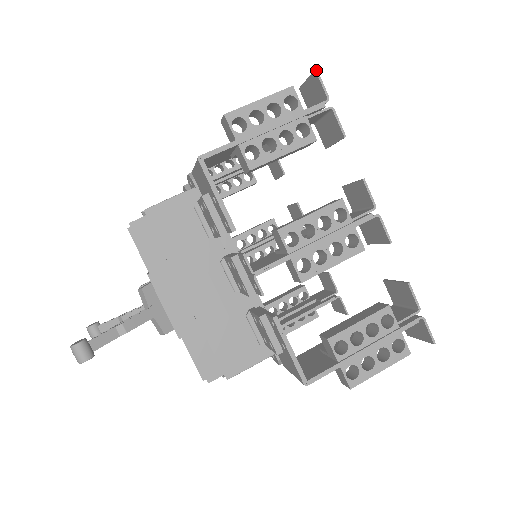
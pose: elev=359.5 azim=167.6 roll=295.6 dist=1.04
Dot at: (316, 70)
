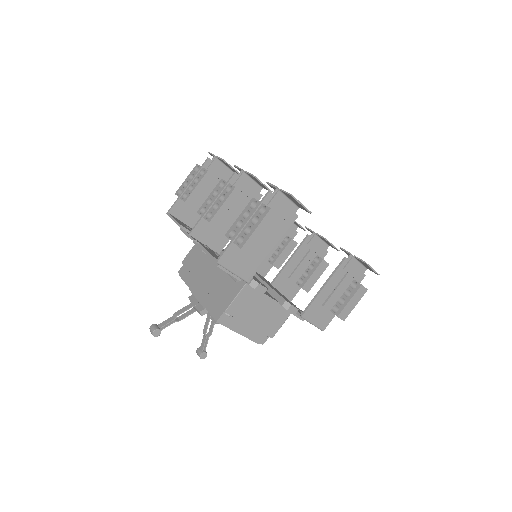
Dot at: (208, 152)
